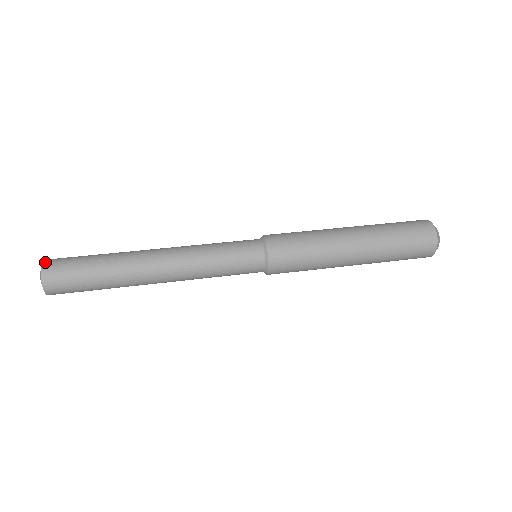
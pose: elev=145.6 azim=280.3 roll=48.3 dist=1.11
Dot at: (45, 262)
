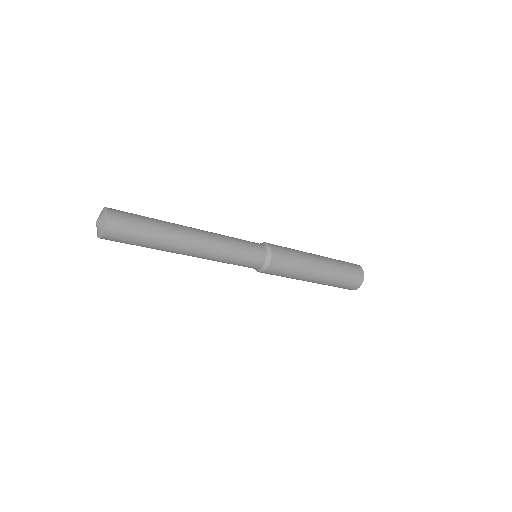
Dot at: (110, 209)
